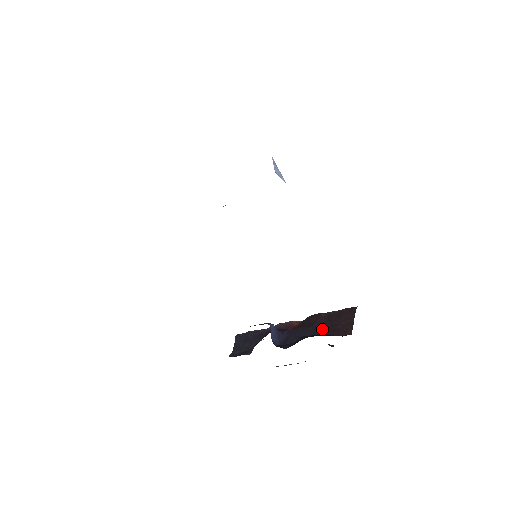
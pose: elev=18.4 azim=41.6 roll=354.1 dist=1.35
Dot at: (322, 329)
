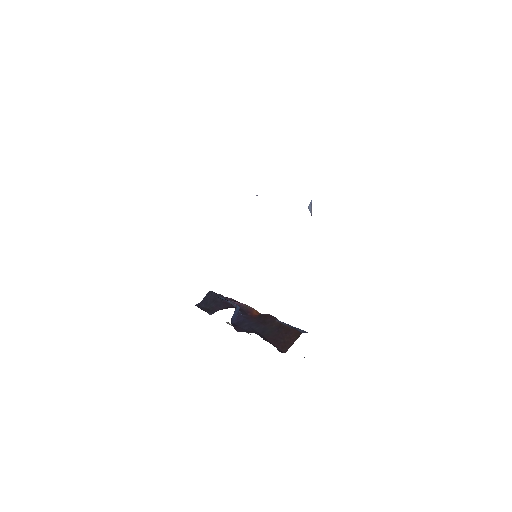
Dot at: (269, 334)
